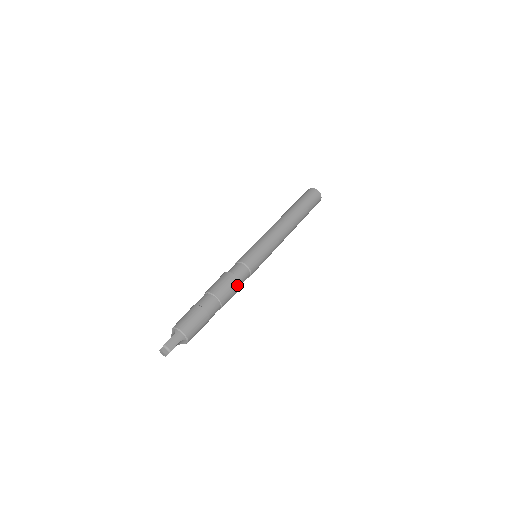
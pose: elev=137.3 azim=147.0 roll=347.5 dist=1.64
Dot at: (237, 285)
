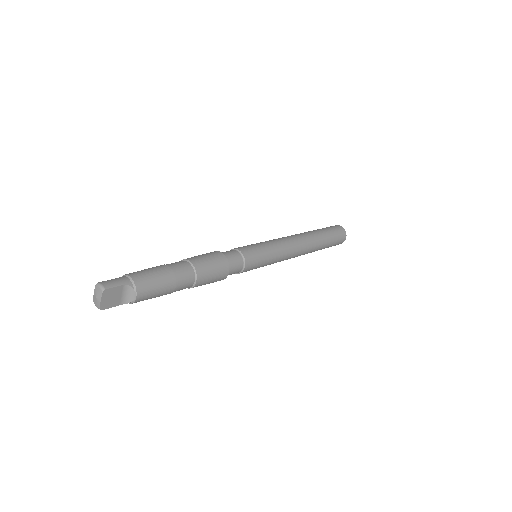
Dot at: (222, 261)
